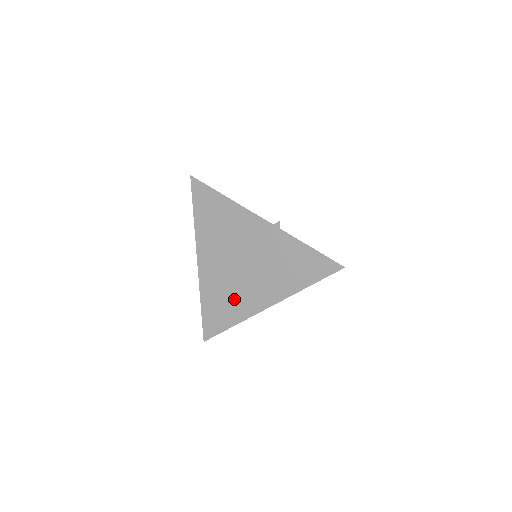
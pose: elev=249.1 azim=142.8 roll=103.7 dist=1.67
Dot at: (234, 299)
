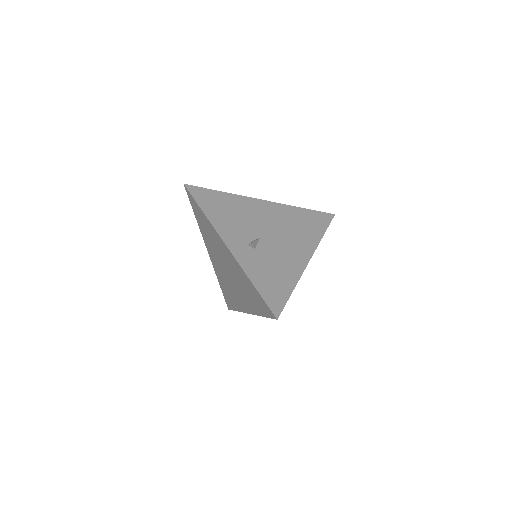
Dot at: (232, 293)
